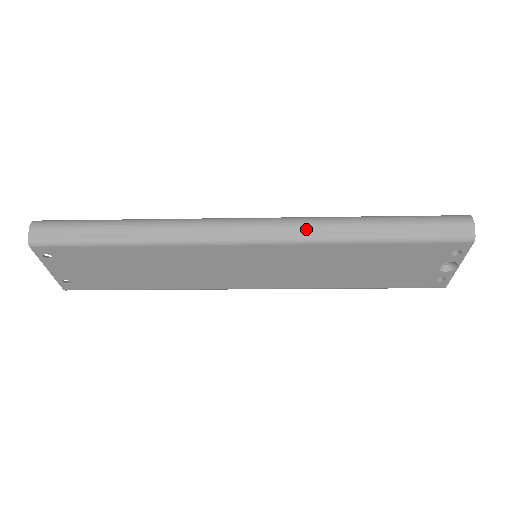
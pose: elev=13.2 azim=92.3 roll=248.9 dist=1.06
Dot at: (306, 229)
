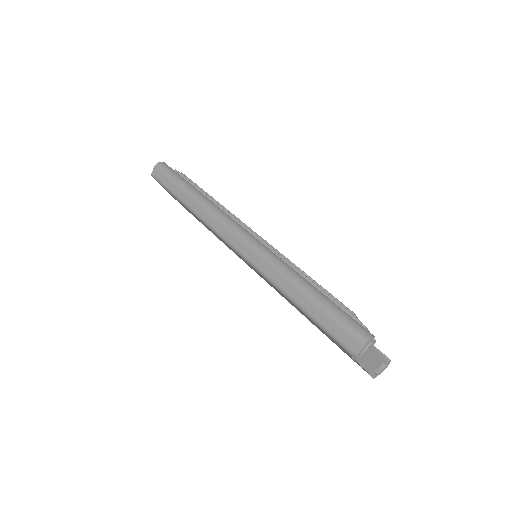
Dot at: (261, 262)
